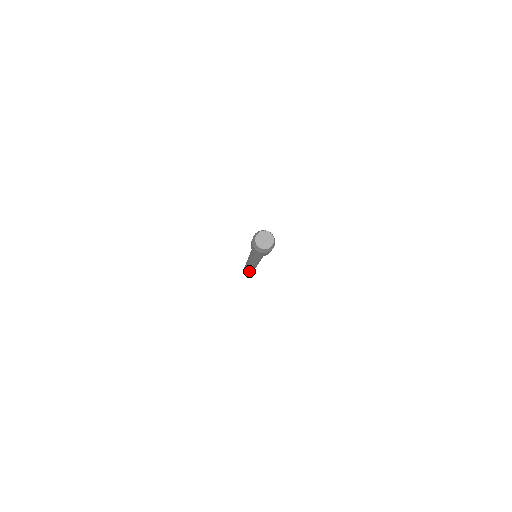
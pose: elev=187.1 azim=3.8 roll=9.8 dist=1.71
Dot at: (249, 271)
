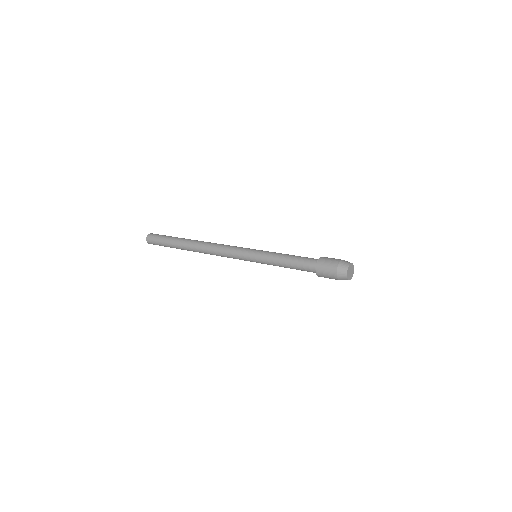
Dot at: (178, 247)
